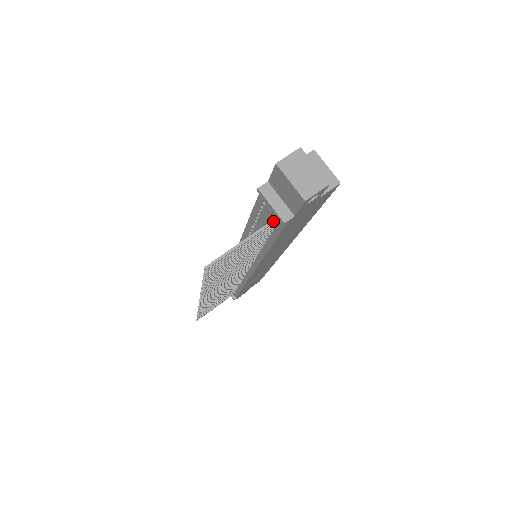
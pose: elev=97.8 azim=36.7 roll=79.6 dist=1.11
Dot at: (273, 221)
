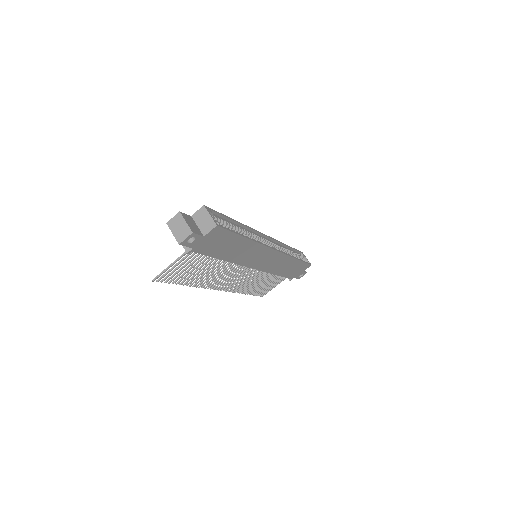
Dot at: occluded
